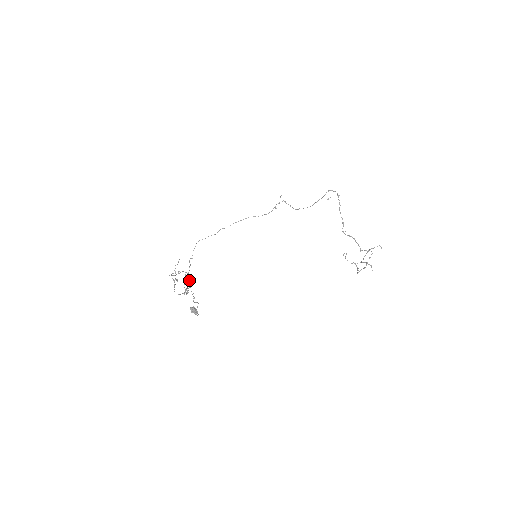
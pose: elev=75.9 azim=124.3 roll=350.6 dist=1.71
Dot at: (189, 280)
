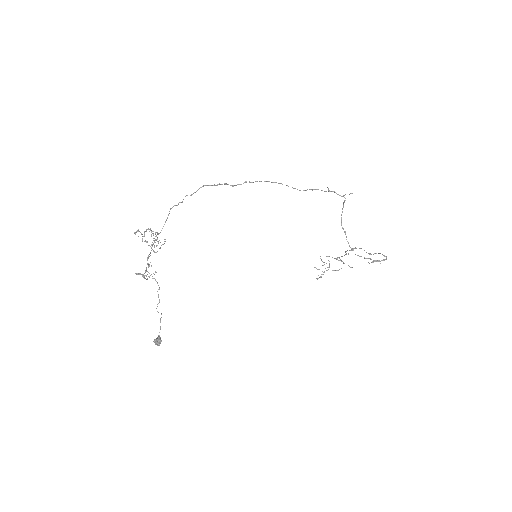
Dot at: (157, 241)
